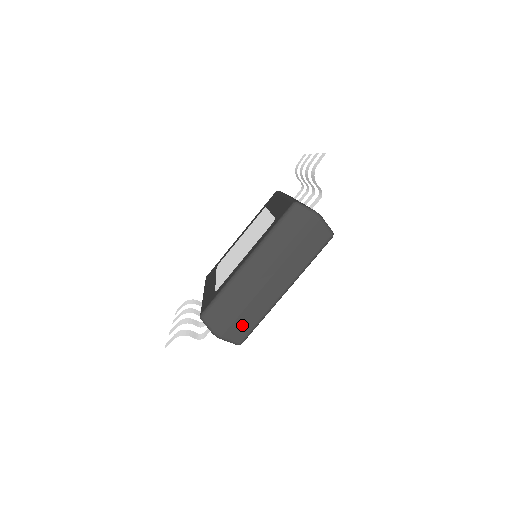
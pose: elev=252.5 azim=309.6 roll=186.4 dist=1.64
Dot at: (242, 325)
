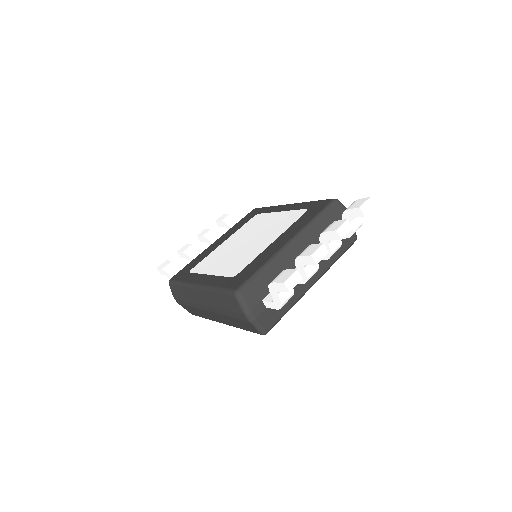
Dot at: (192, 310)
